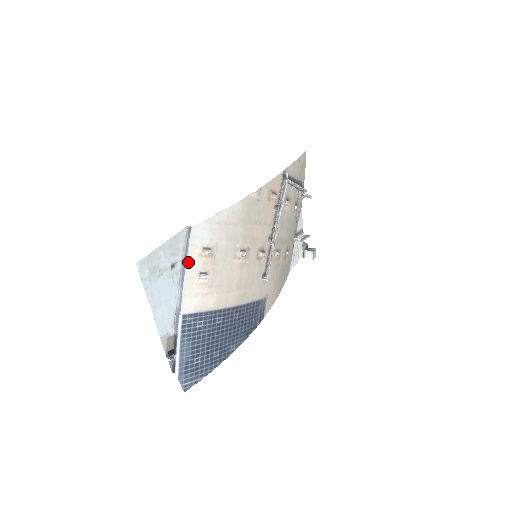
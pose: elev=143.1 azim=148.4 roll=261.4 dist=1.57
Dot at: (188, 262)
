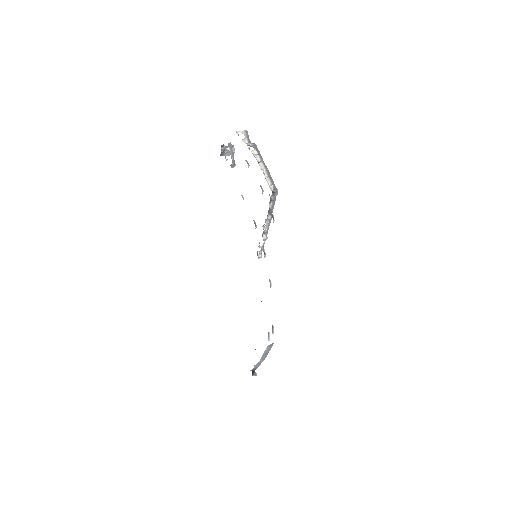
Dot at: occluded
